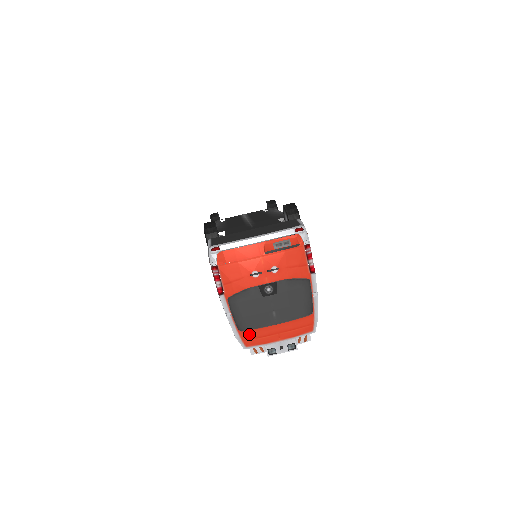
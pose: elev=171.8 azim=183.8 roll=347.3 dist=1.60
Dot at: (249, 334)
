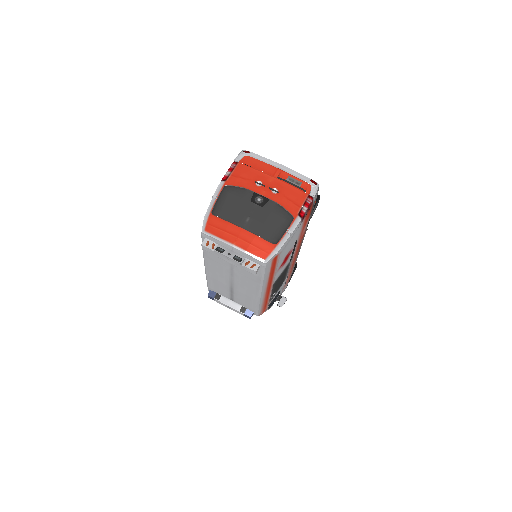
Dot at: (216, 221)
